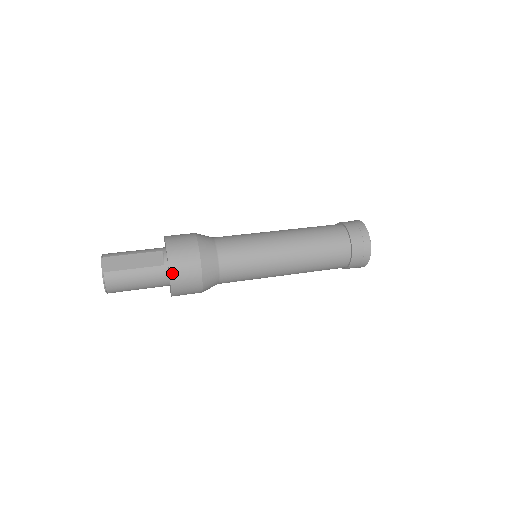
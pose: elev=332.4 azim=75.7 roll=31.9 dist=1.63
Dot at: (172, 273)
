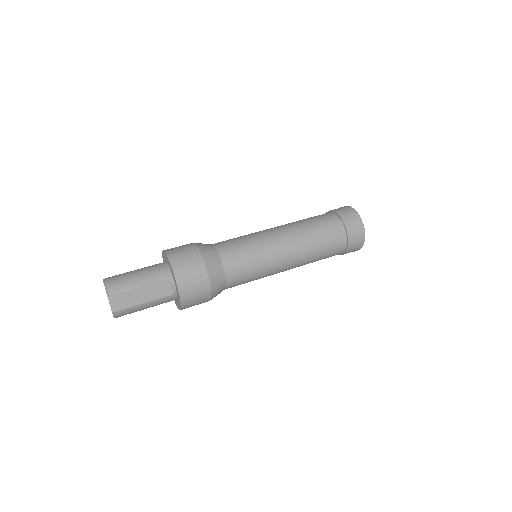
Dot at: (183, 306)
